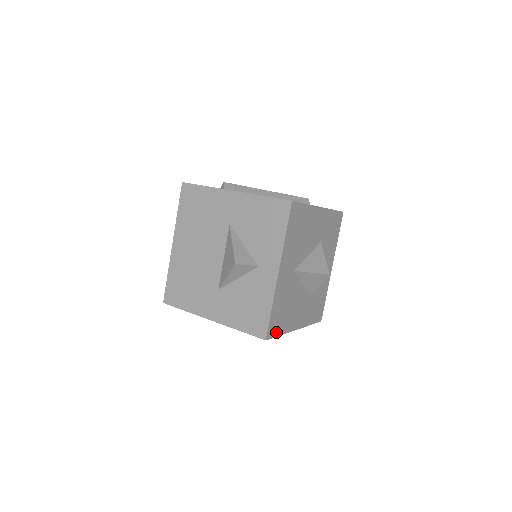
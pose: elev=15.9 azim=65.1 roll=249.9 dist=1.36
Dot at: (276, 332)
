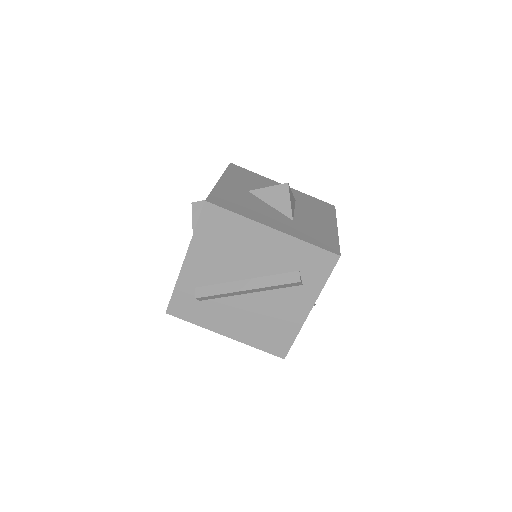
Dot at: (226, 207)
